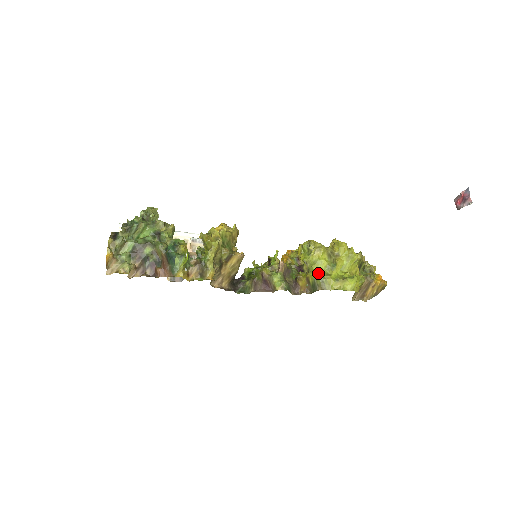
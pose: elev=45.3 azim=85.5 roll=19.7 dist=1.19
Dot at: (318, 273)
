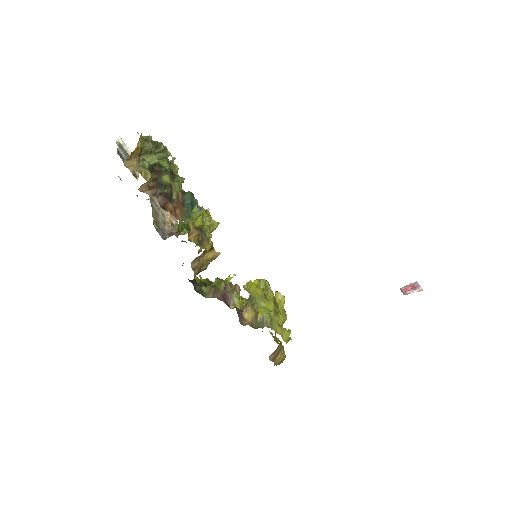
Dot at: (270, 311)
